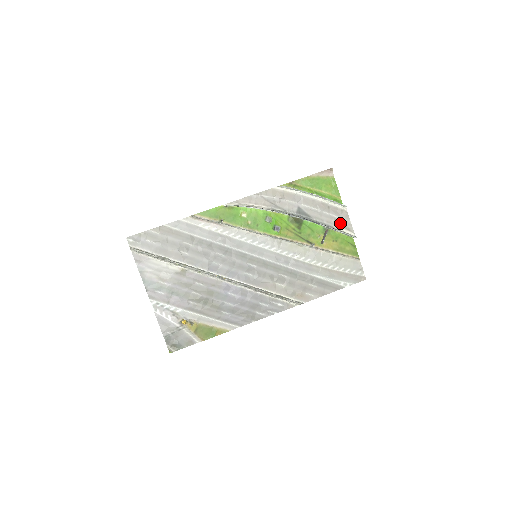
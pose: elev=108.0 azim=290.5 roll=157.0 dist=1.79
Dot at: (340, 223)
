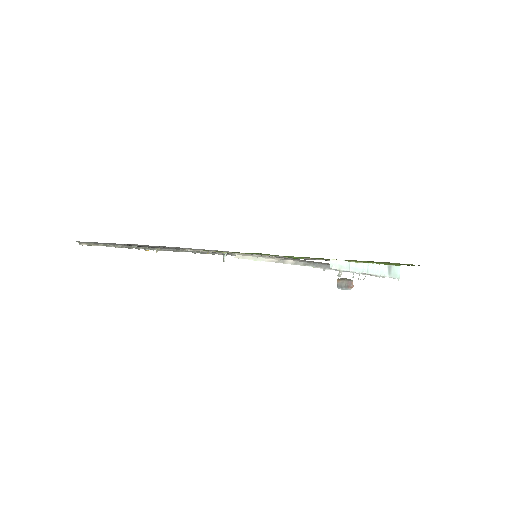
Dot at: occluded
